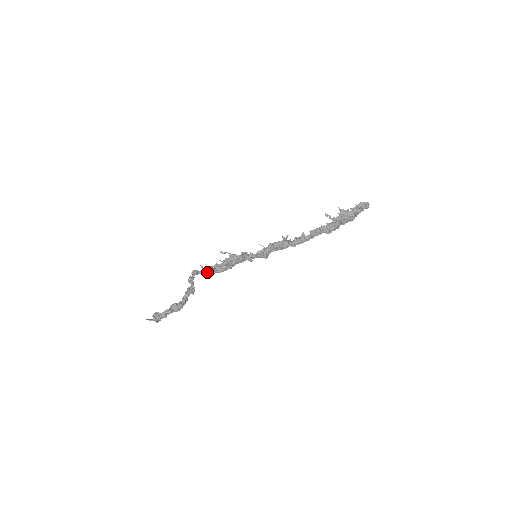
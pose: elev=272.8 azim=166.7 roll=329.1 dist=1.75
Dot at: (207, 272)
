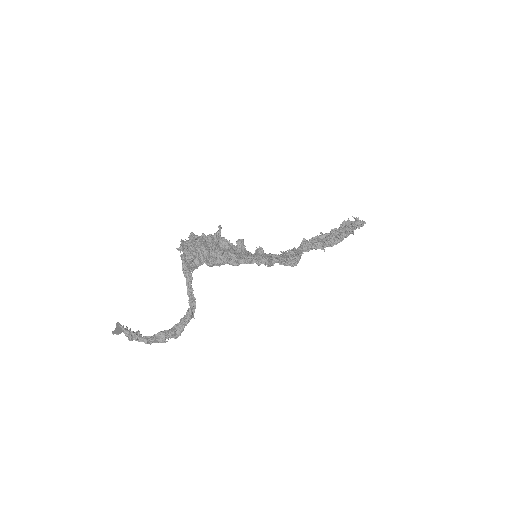
Dot at: (198, 266)
